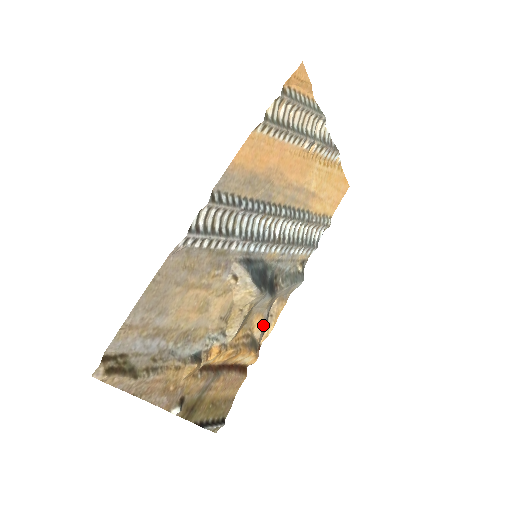
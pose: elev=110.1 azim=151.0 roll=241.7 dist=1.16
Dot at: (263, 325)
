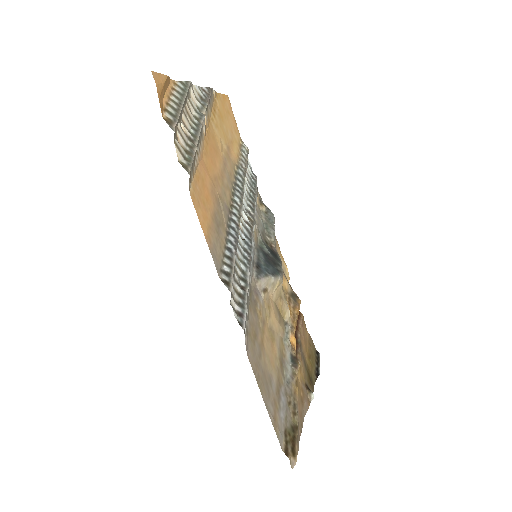
Dot at: (286, 278)
